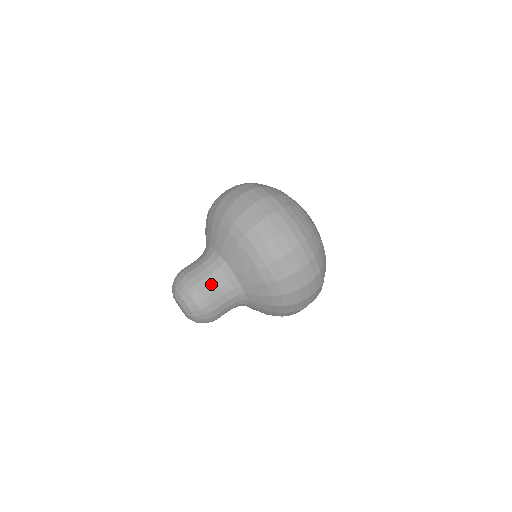
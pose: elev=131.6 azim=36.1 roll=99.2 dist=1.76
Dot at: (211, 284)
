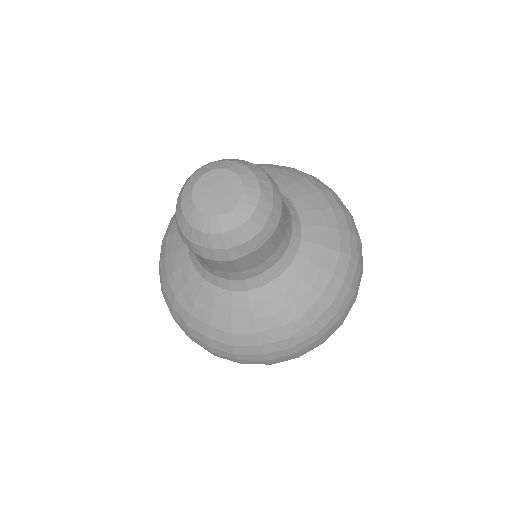
Dot at: occluded
